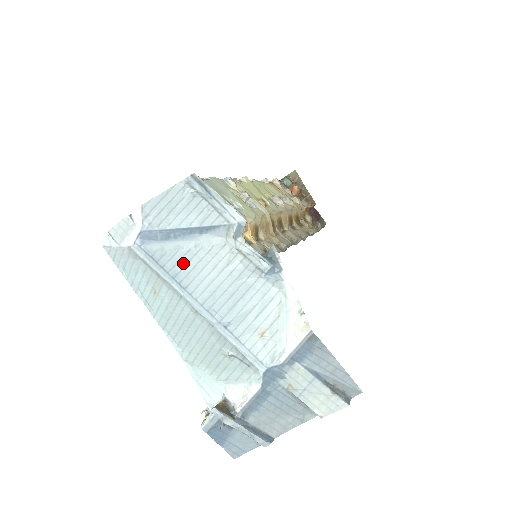
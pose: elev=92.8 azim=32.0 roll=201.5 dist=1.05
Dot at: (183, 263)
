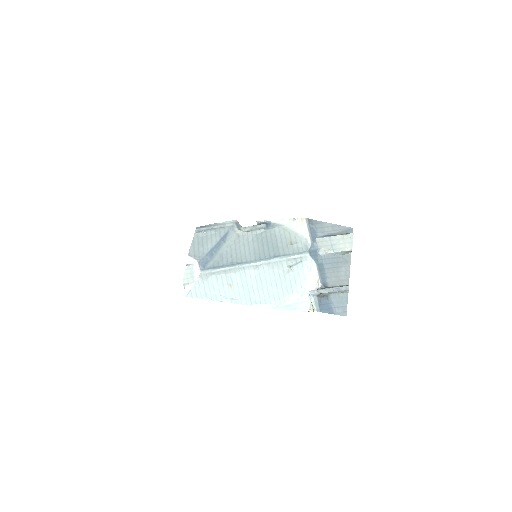
Dot at: (230, 257)
